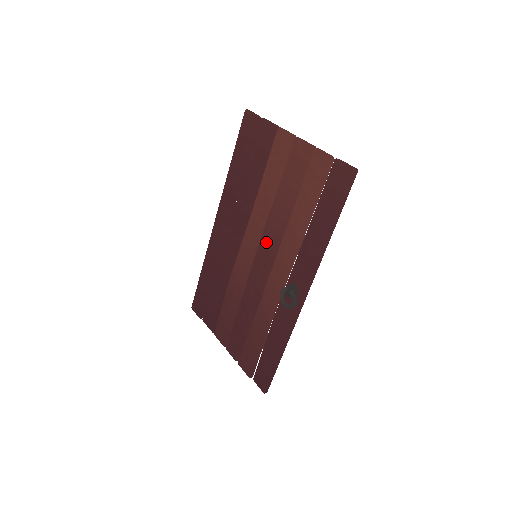
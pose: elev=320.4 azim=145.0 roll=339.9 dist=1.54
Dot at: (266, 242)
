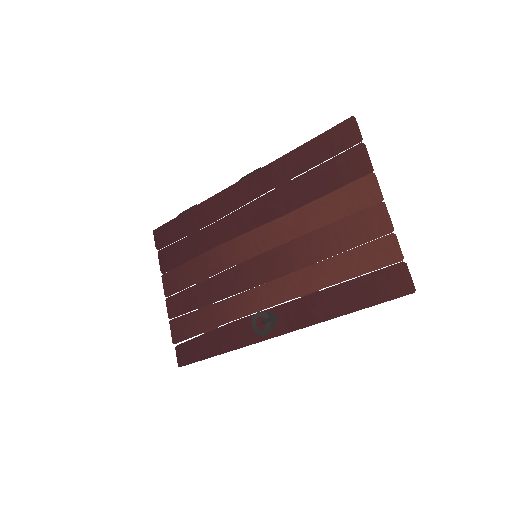
Dot at: (277, 257)
